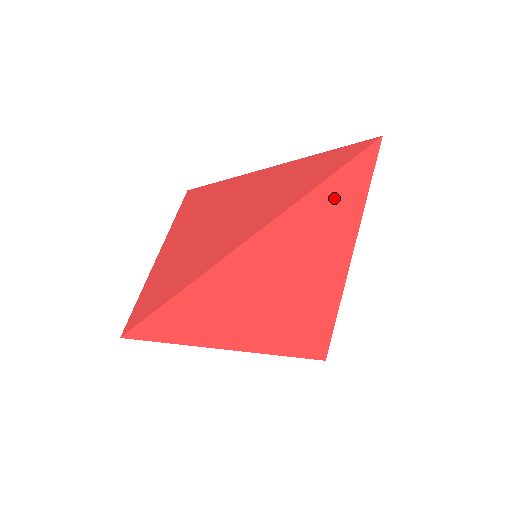
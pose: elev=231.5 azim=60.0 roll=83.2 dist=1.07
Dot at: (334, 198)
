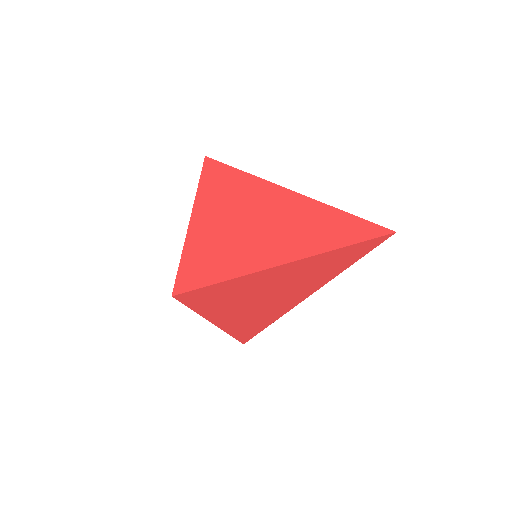
Dot at: (346, 255)
